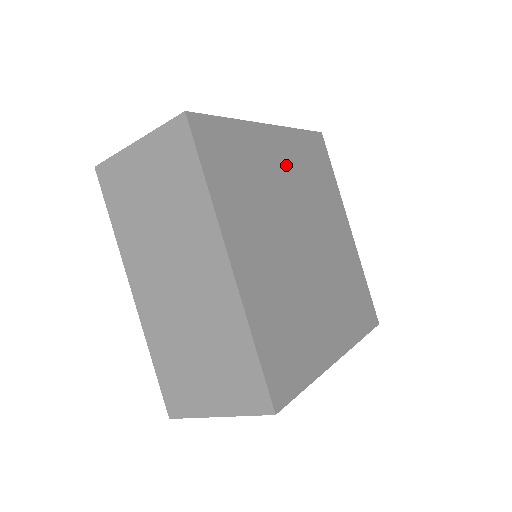
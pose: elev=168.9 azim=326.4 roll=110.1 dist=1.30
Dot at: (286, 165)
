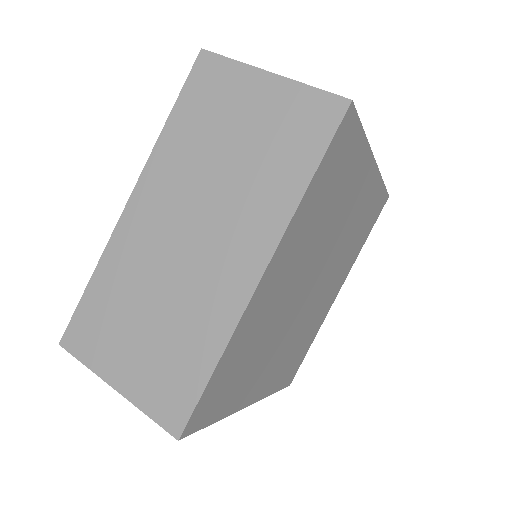
Dot at: (355, 208)
